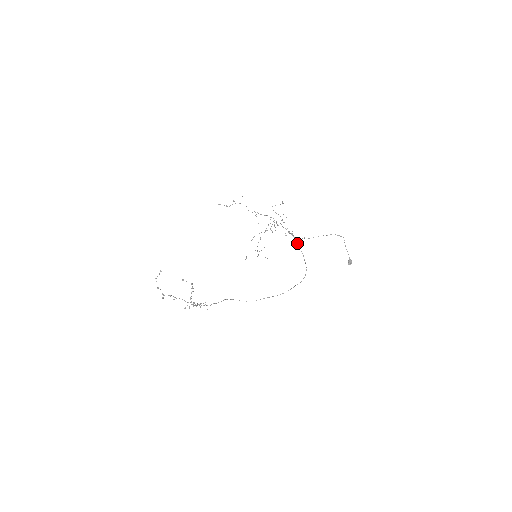
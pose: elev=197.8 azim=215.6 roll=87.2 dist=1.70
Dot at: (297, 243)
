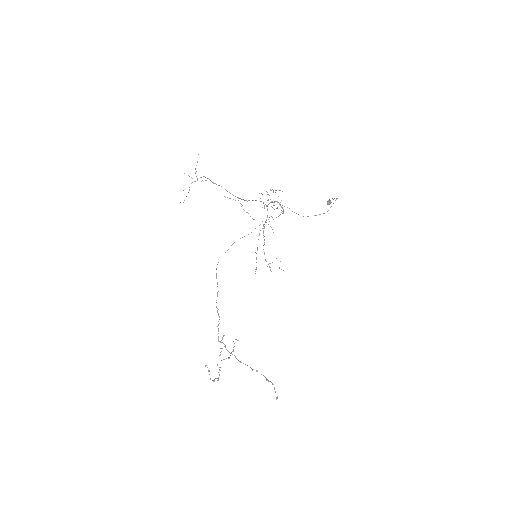
Dot at: occluded
